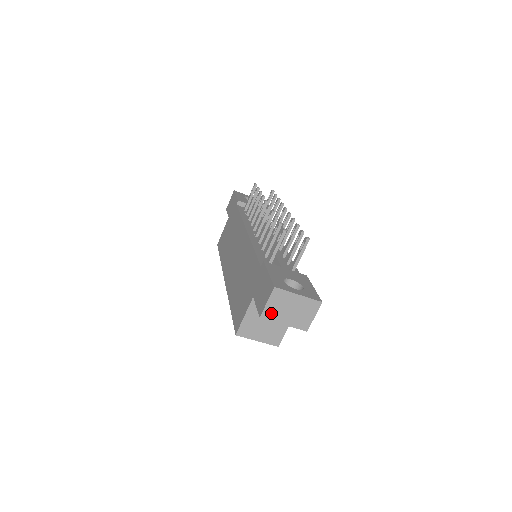
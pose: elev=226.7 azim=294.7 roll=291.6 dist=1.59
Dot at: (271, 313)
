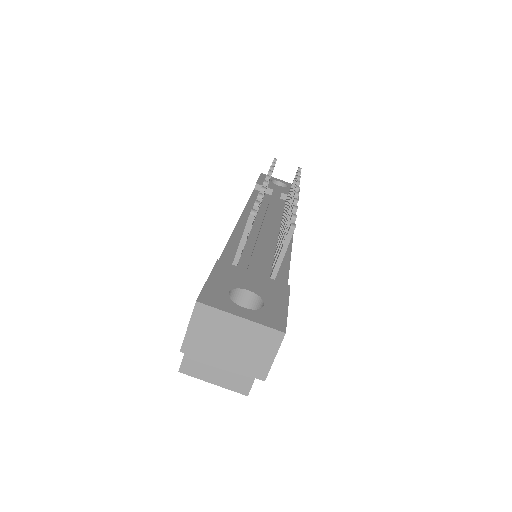
Dot at: (198, 345)
